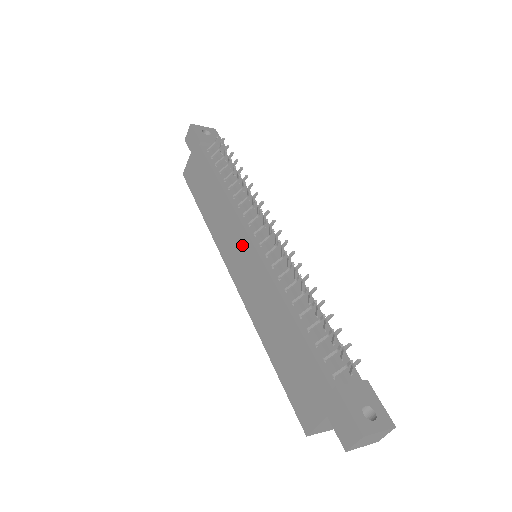
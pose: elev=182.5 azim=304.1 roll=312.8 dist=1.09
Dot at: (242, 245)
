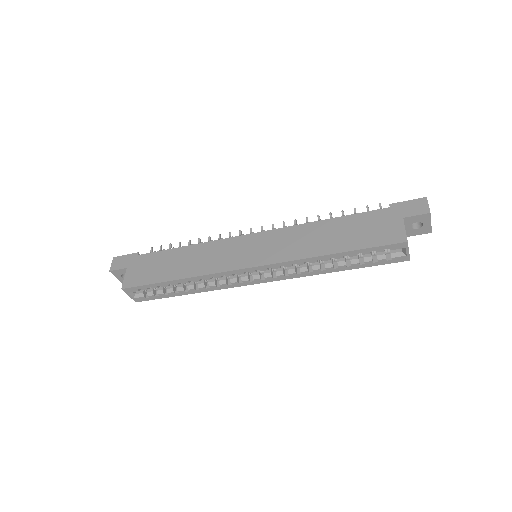
Dot at: (246, 243)
